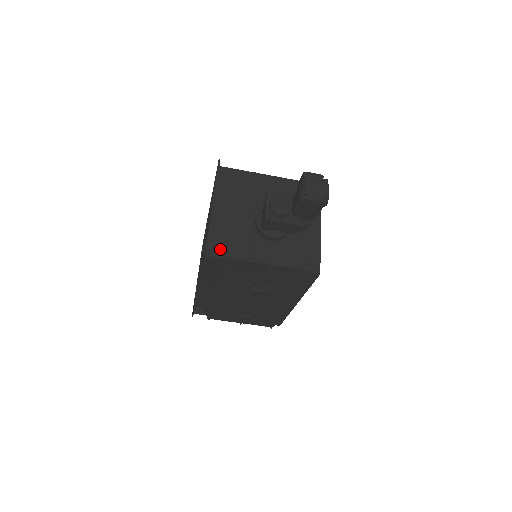
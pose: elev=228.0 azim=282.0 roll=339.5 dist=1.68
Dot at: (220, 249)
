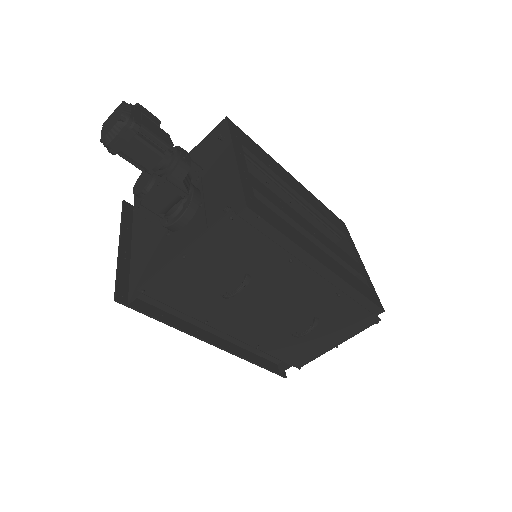
Dot at: (139, 285)
